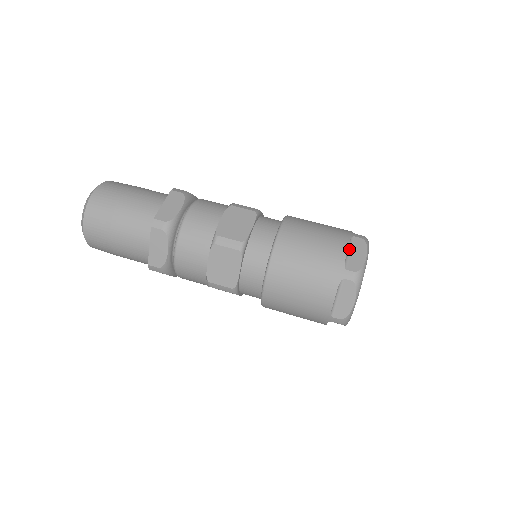
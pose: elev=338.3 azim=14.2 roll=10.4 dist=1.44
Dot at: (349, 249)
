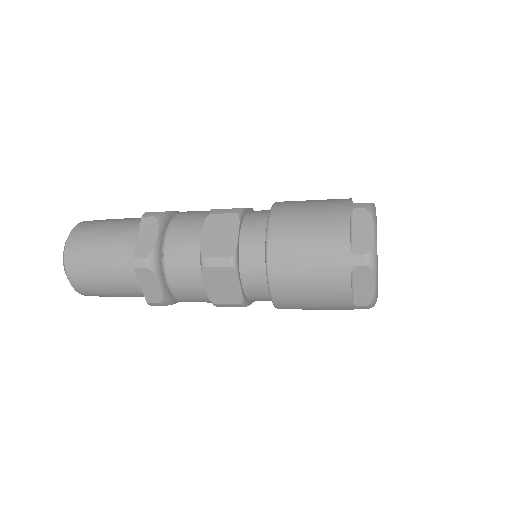
Dot at: occluded
